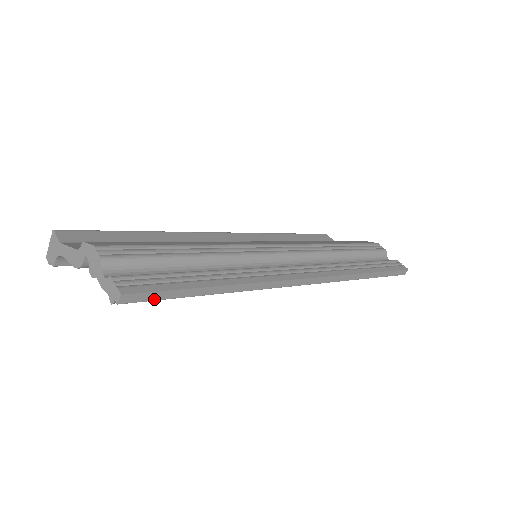
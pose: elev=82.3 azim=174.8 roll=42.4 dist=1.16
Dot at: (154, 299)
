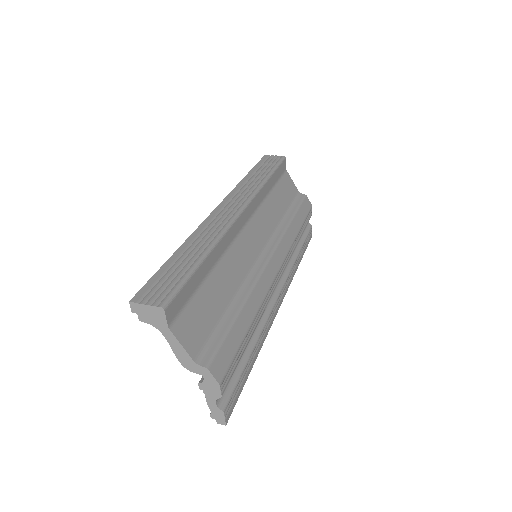
Dot at: occluded
